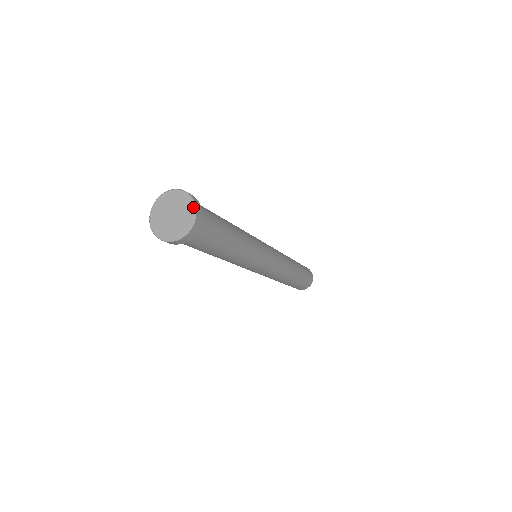
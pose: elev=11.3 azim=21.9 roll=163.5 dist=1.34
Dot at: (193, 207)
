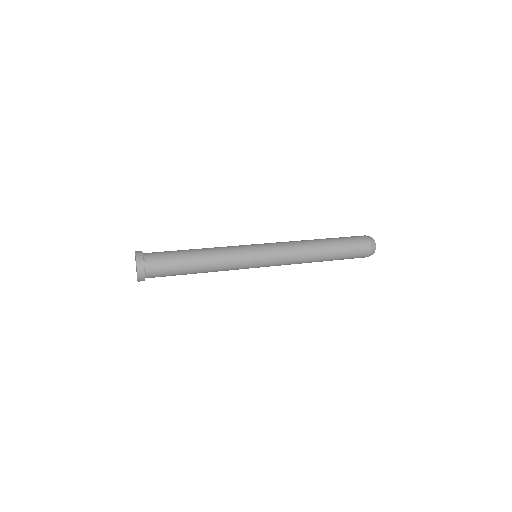
Dot at: (137, 274)
